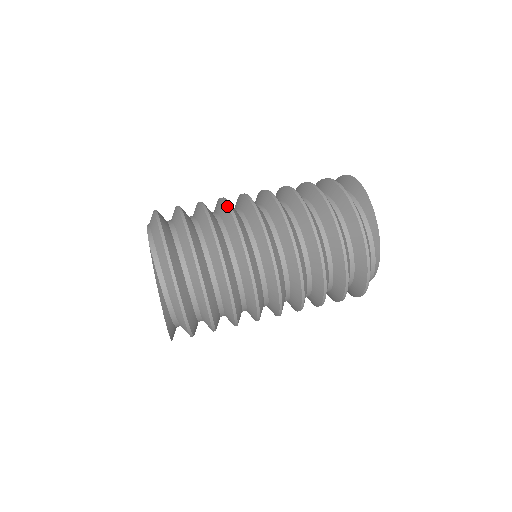
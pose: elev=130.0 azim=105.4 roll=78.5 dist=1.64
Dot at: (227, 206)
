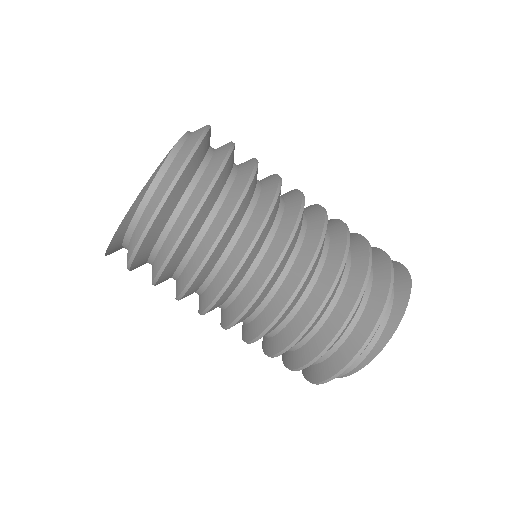
Dot at: (278, 184)
